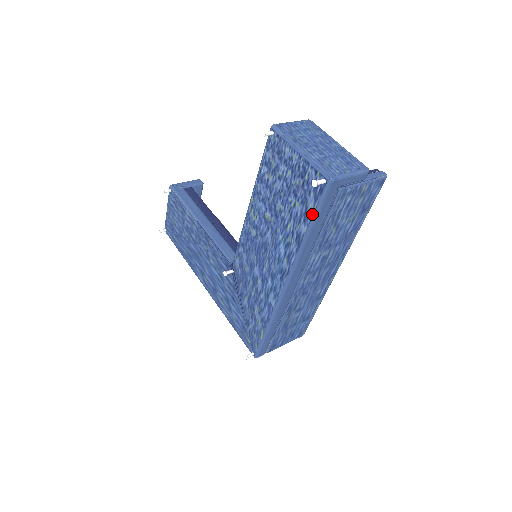
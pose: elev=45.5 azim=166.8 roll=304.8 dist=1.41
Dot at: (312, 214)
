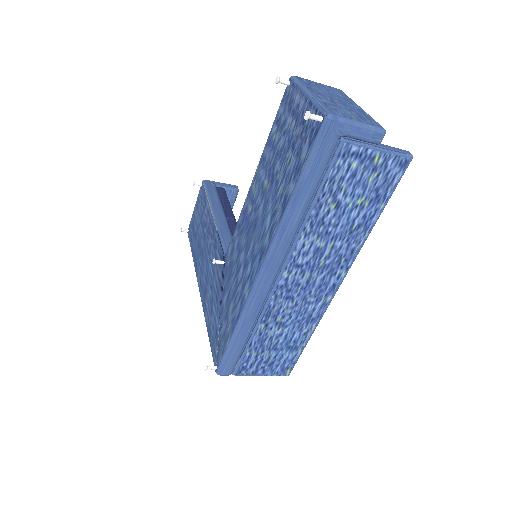
Dot at: (302, 166)
